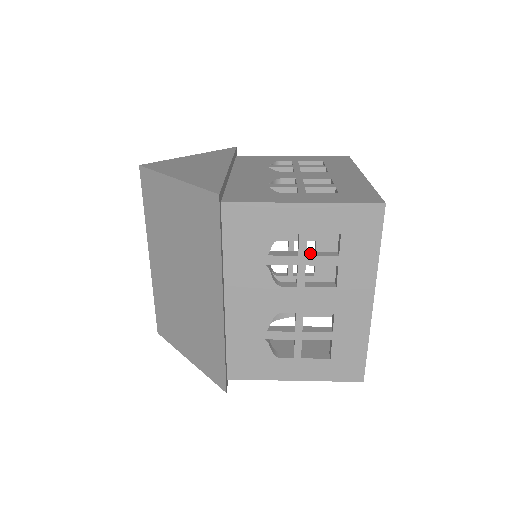
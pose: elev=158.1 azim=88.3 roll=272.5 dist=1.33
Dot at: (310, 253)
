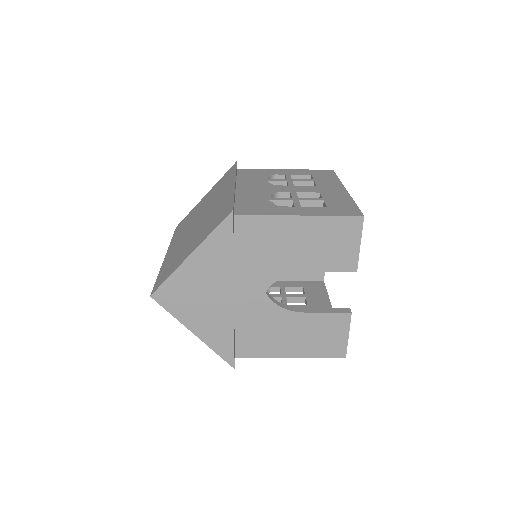
Dot at: occluded
